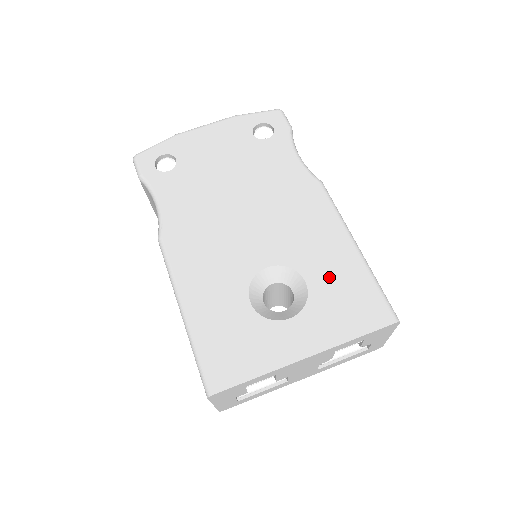
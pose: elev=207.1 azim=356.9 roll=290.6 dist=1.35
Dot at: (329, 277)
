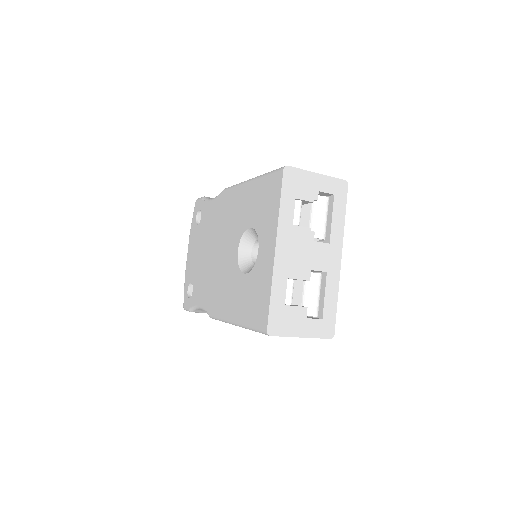
Dot at: (253, 209)
